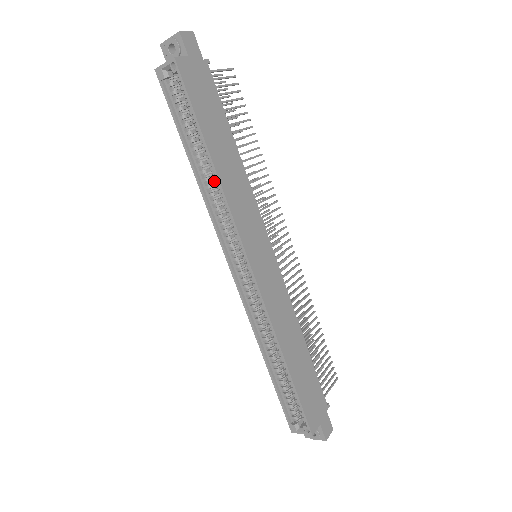
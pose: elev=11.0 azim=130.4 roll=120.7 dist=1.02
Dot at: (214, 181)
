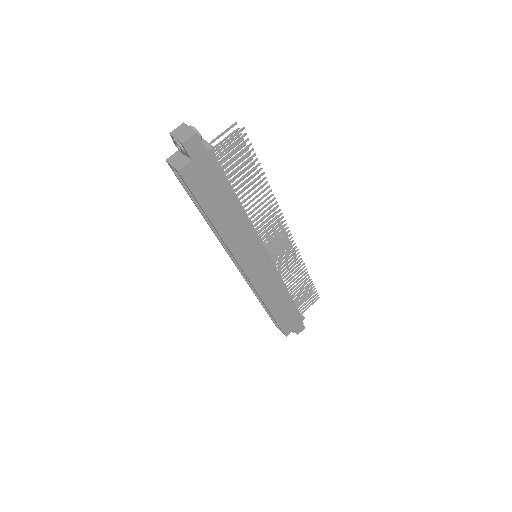
Dot at: occluded
